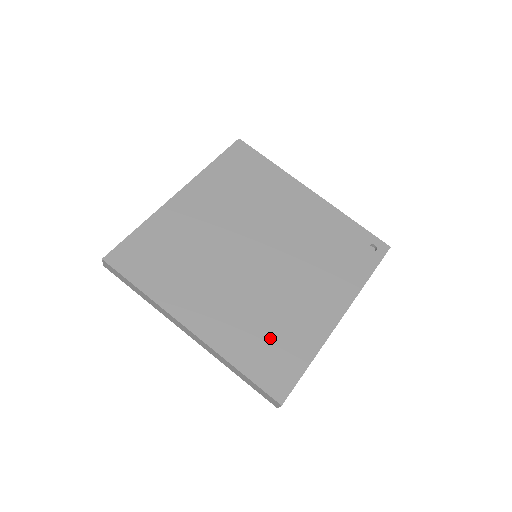
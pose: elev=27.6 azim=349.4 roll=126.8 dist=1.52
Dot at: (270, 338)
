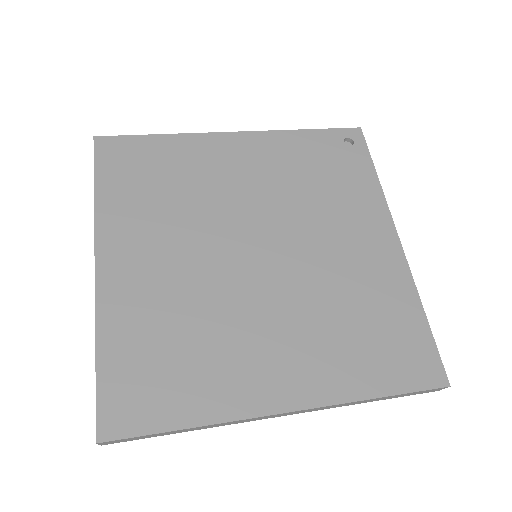
Dot at: (368, 330)
